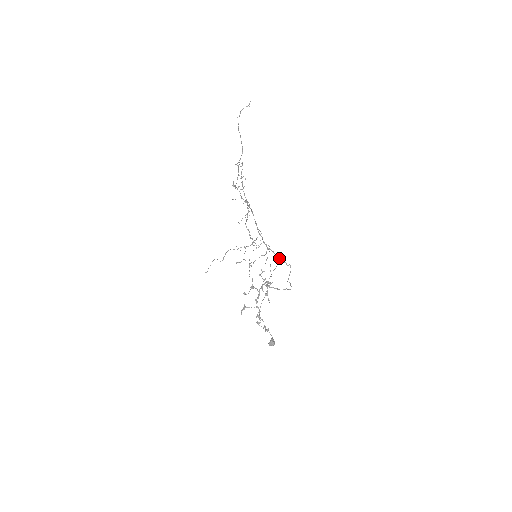
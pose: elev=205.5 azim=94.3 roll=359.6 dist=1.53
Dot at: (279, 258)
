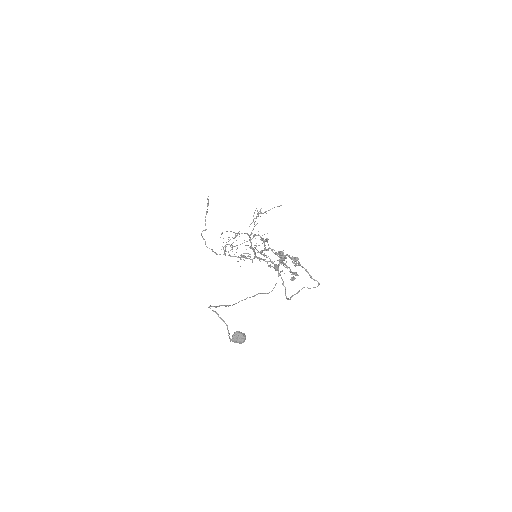
Dot at: occluded
